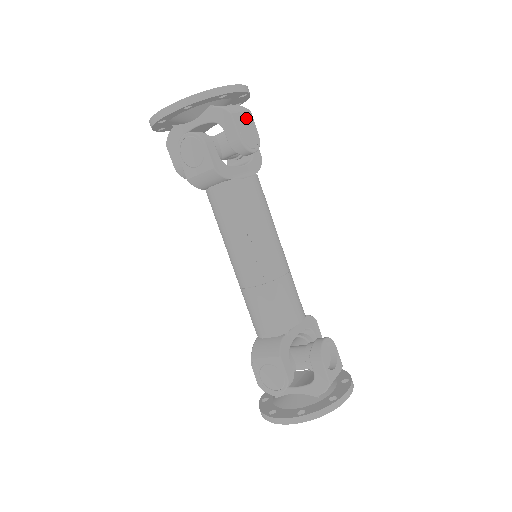
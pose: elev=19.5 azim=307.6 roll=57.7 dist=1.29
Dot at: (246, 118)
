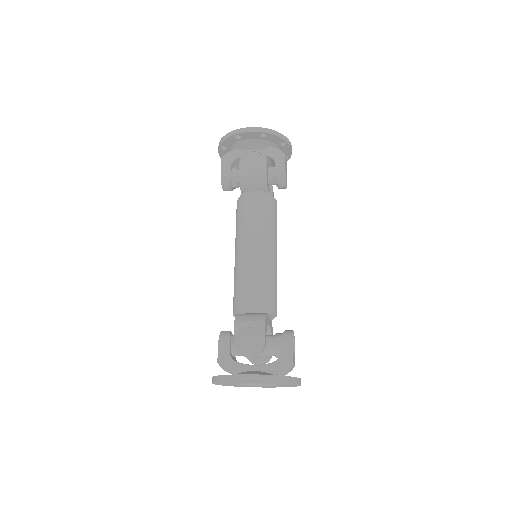
Dot at: (286, 167)
